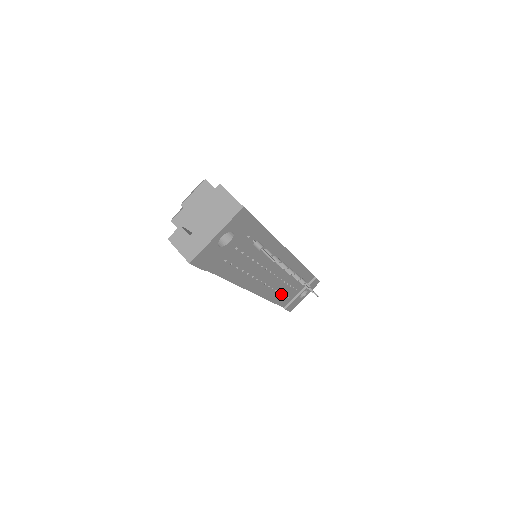
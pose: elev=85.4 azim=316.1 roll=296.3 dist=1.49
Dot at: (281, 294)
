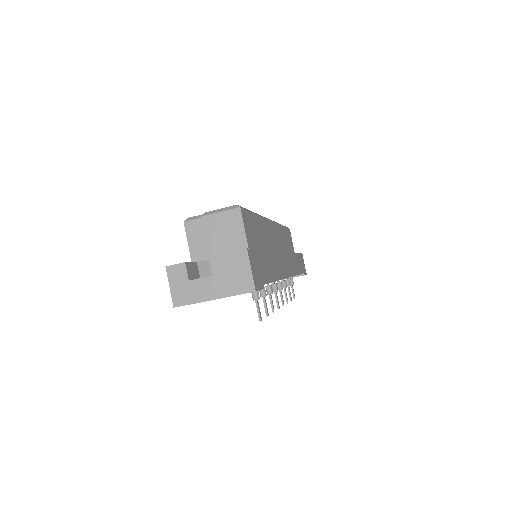
Dot at: occluded
